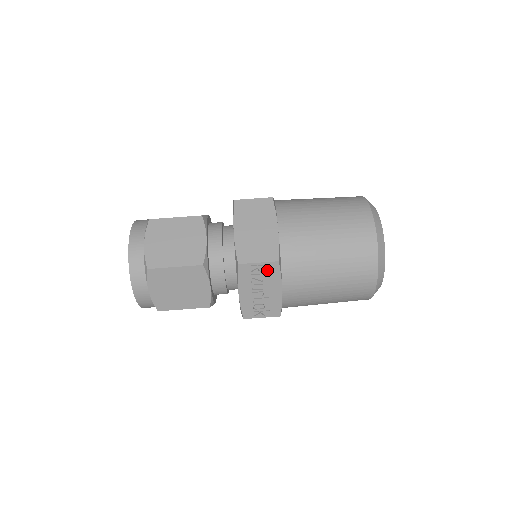
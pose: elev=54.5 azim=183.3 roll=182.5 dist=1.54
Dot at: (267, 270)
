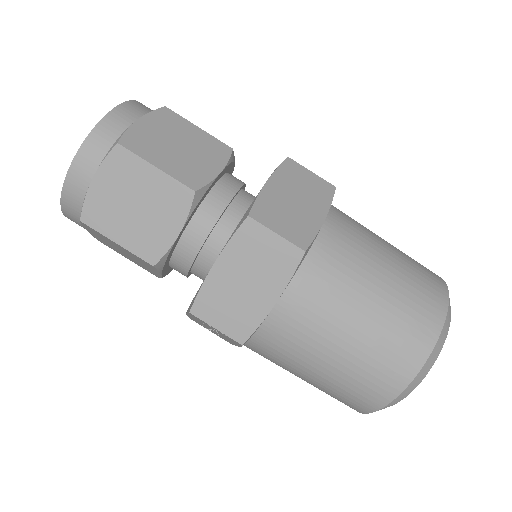
Dot at: (226, 336)
